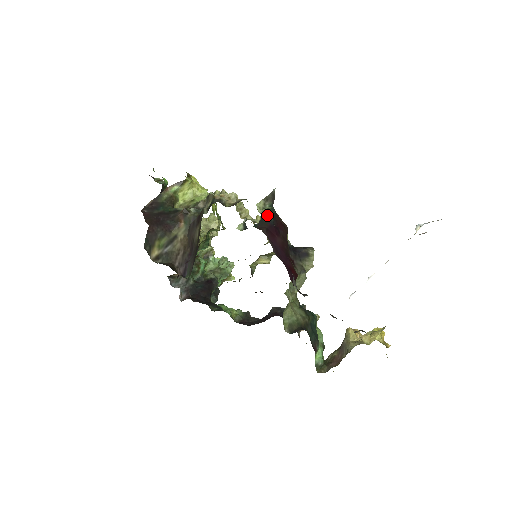
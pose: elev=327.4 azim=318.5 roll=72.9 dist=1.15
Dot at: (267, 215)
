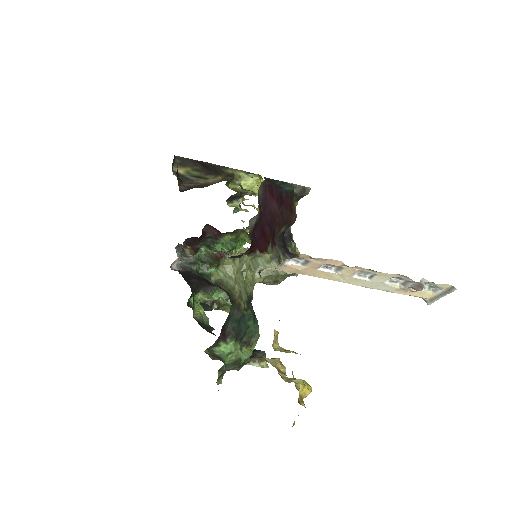
Dot at: (282, 183)
